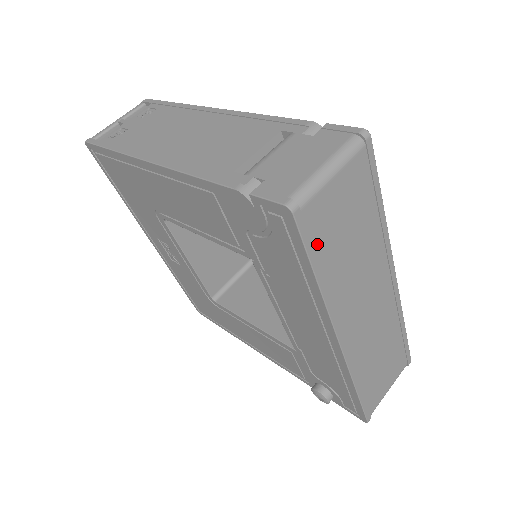
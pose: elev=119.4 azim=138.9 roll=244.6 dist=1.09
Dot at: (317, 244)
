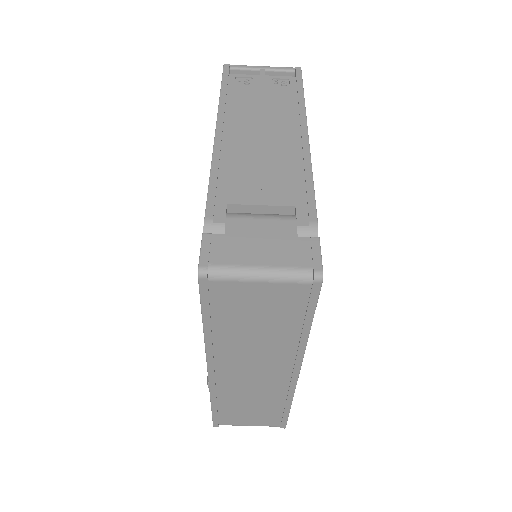
Dot at: (216, 308)
